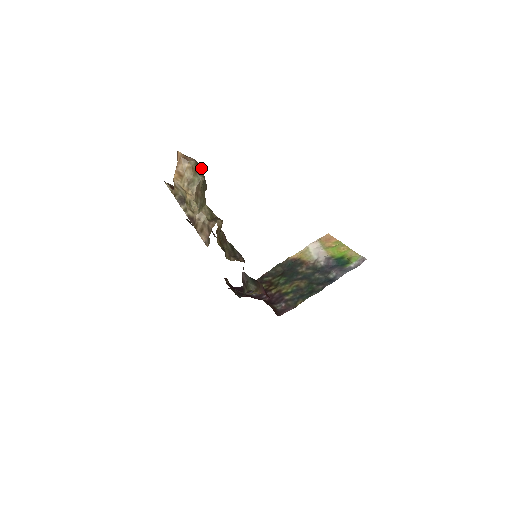
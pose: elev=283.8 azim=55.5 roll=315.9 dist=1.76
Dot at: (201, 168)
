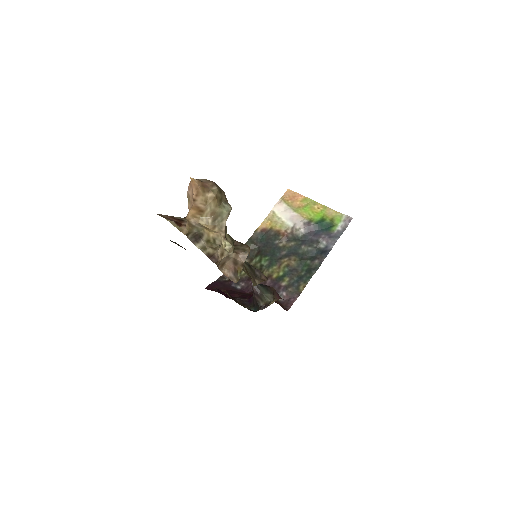
Dot at: (223, 192)
